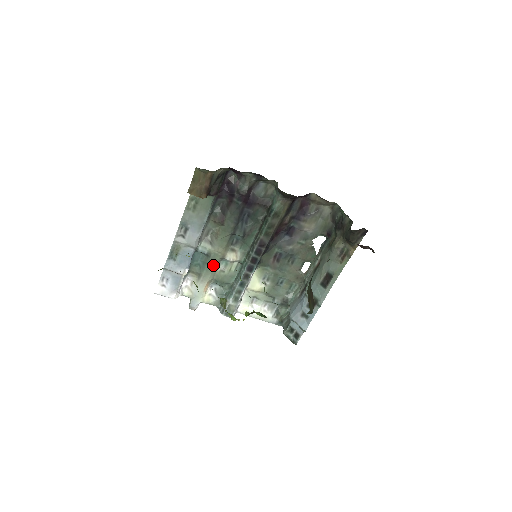
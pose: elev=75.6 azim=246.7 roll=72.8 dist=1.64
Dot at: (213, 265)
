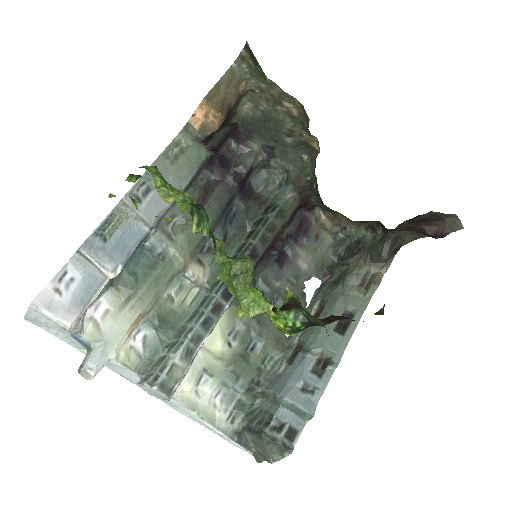
Dot at: (162, 280)
